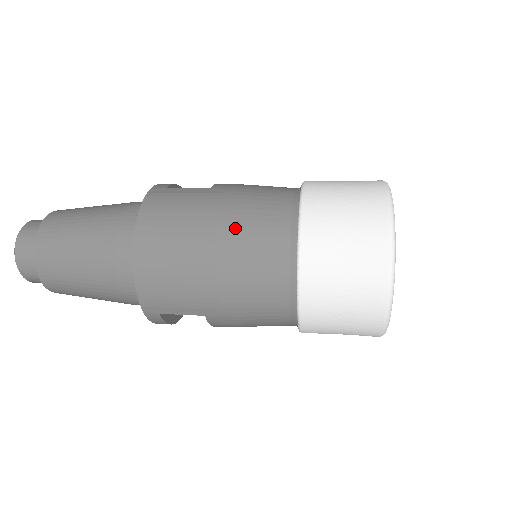
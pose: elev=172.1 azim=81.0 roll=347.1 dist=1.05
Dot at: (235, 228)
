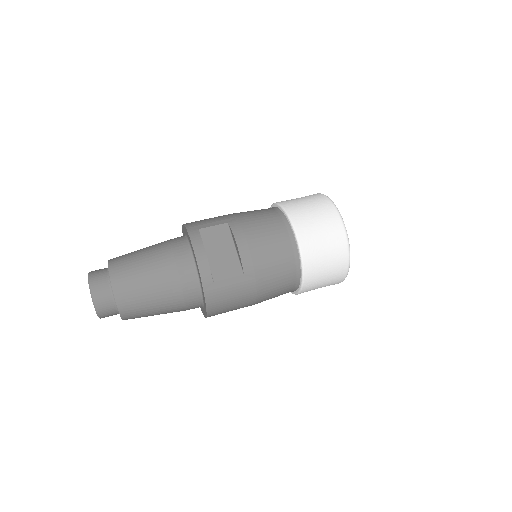
Dot at: (266, 296)
